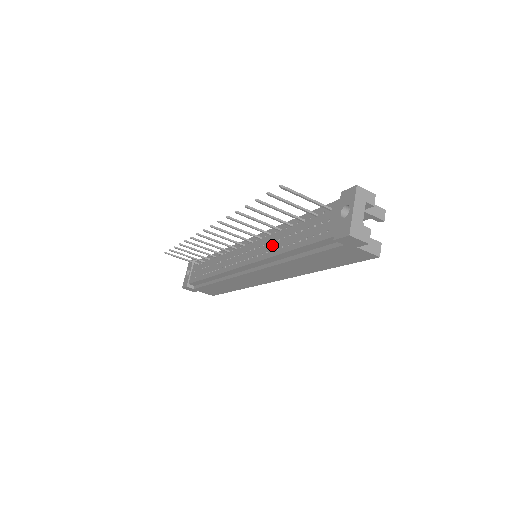
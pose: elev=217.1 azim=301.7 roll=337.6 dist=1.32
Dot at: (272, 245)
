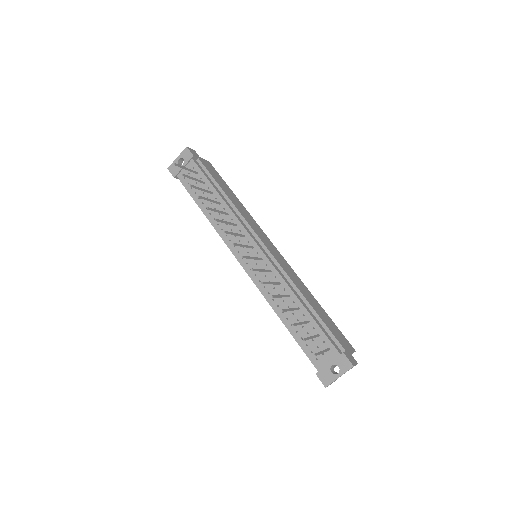
Dot at: occluded
